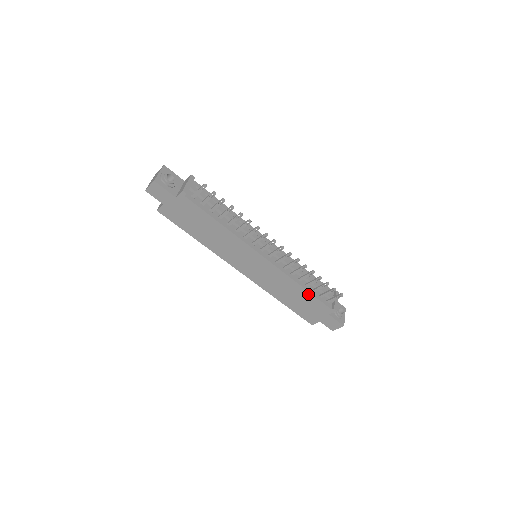
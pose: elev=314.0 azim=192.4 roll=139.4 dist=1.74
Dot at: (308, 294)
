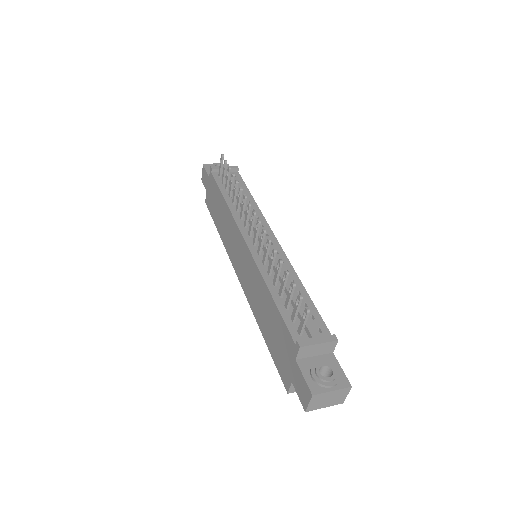
Dot at: (275, 308)
